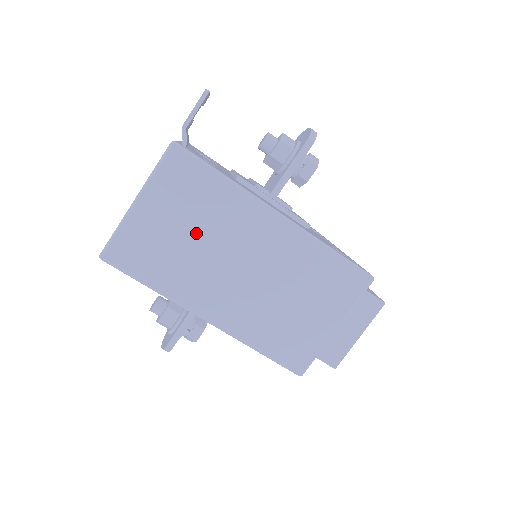
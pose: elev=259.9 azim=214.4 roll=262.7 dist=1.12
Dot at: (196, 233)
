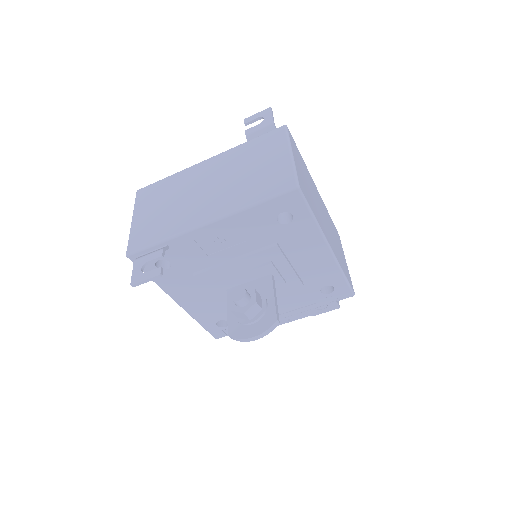
Dot at: (309, 185)
